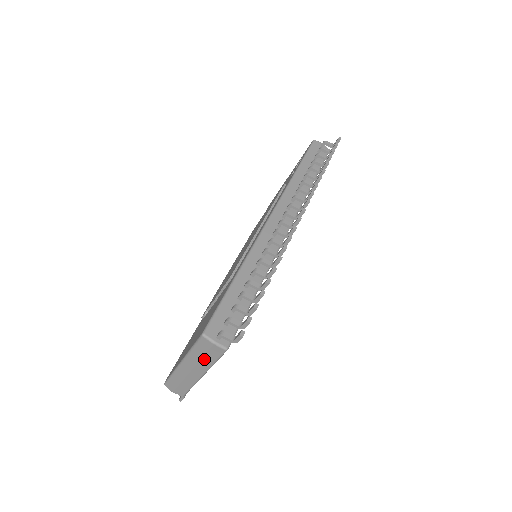
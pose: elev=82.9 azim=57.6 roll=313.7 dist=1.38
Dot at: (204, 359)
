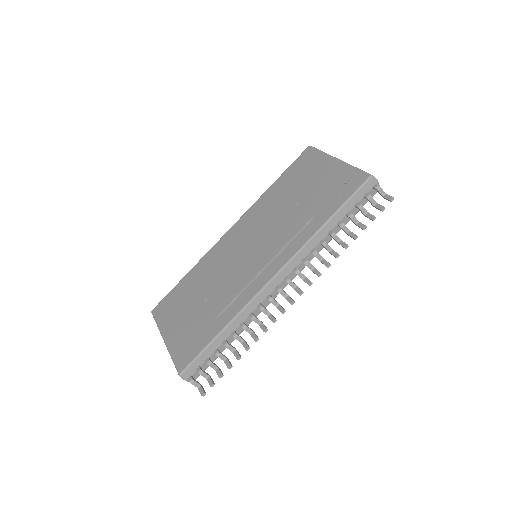
Dot at: occluded
